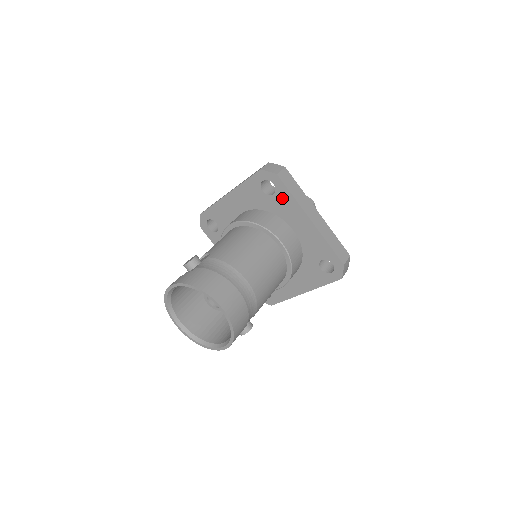
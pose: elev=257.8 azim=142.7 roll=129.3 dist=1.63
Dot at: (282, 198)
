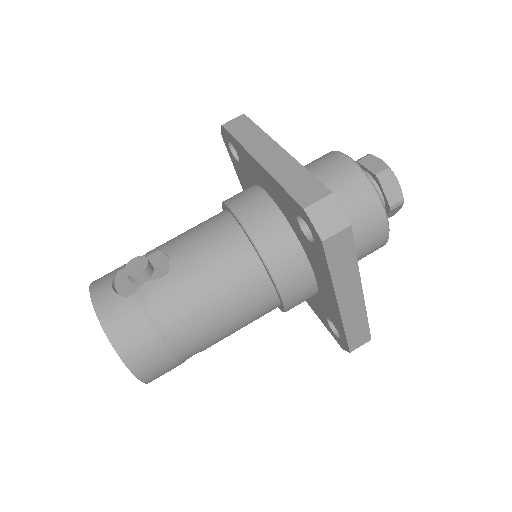
Dot at: (317, 256)
